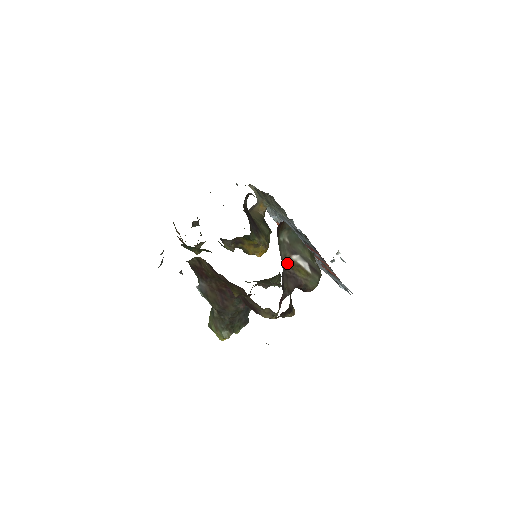
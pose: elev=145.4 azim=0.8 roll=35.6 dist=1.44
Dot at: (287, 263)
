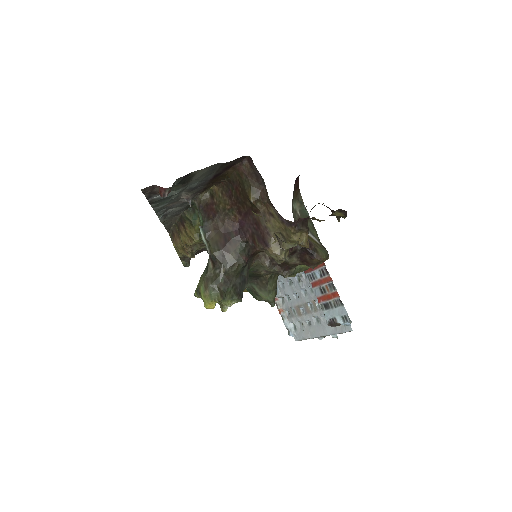
Dot at: occluded
